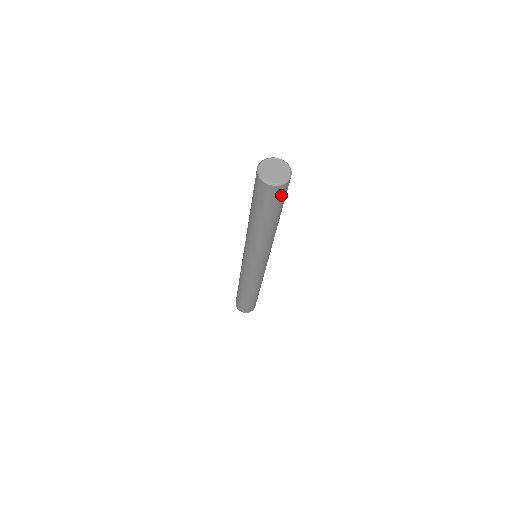
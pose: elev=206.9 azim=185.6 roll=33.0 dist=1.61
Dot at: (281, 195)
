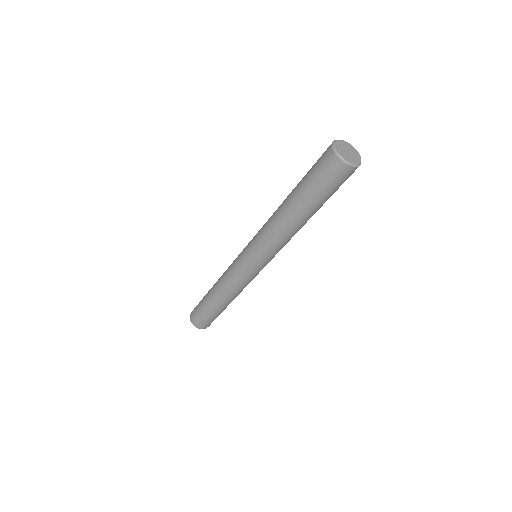
Dot at: (338, 179)
